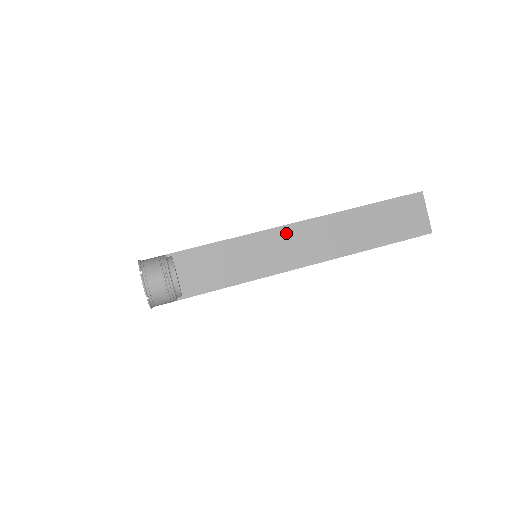
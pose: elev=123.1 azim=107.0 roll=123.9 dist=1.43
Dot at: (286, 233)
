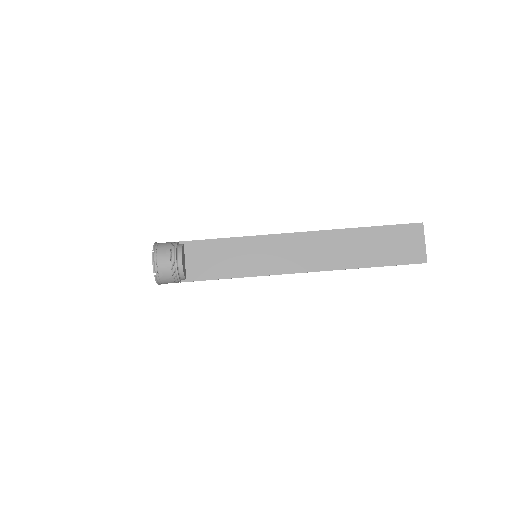
Dot at: (286, 240)
